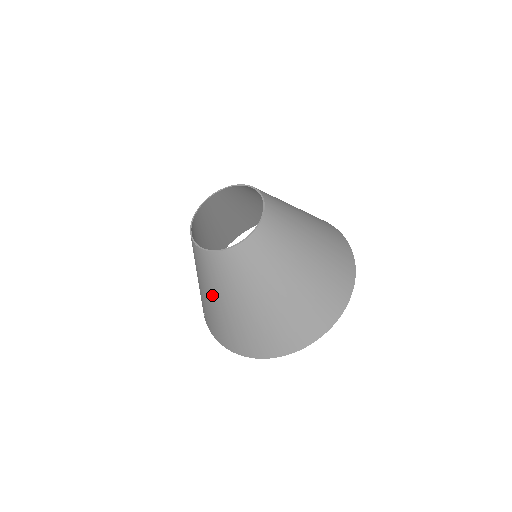
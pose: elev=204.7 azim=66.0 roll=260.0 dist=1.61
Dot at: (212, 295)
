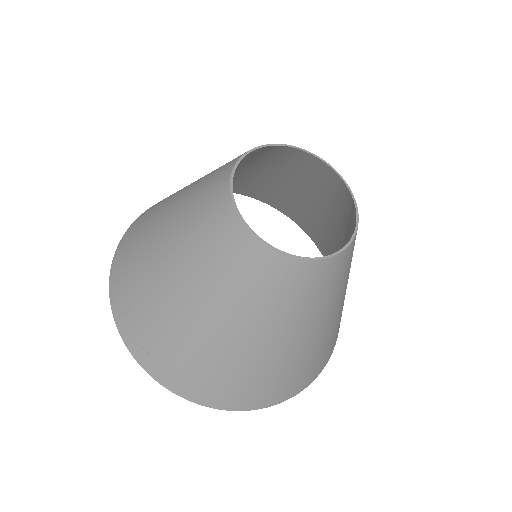
Dot at: (227, 322)
